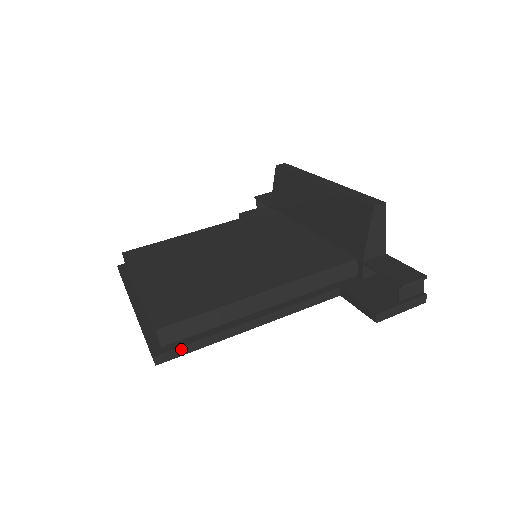
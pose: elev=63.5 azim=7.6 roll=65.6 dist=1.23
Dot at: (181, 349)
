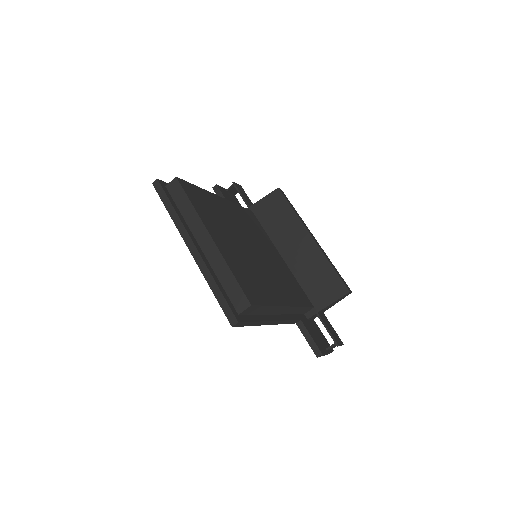
Dot at: (247, 323)
